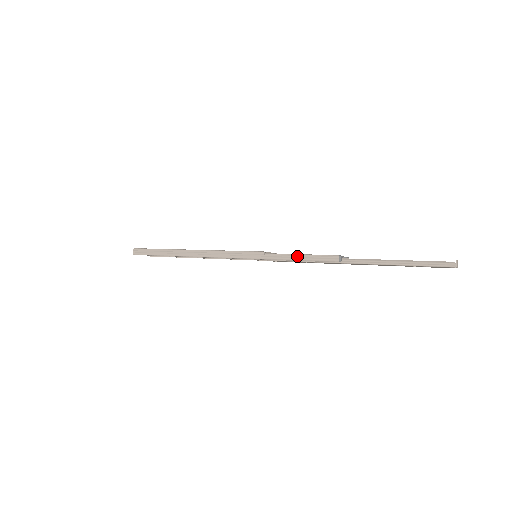
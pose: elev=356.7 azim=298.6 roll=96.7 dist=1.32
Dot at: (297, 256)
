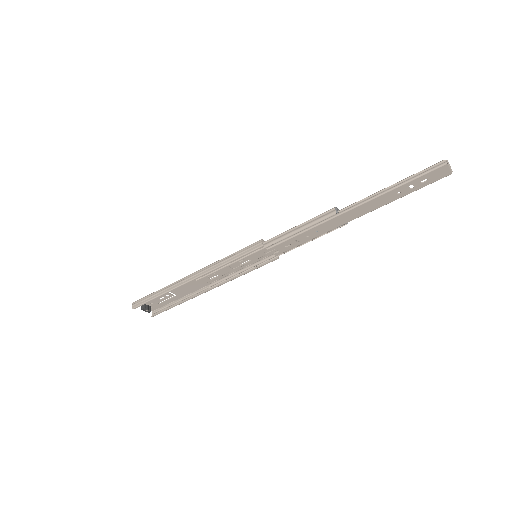
Dot at: (294, 228)
